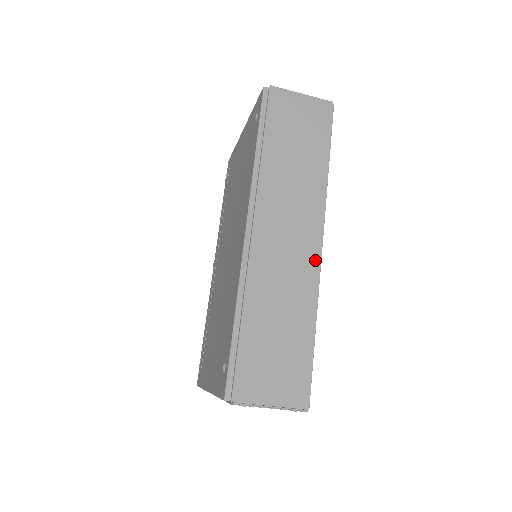
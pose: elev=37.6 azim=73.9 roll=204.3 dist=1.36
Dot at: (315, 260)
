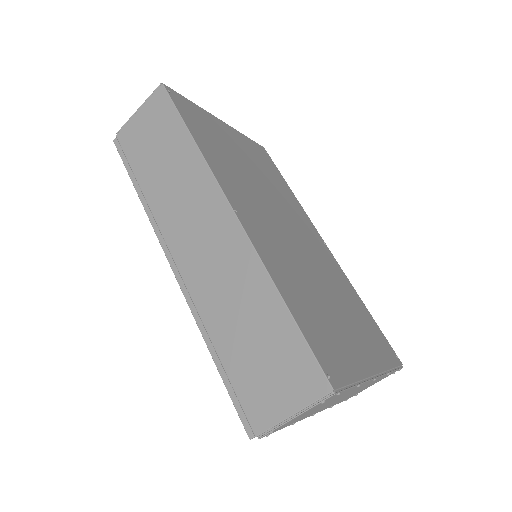
Dot at: (237, 233)
